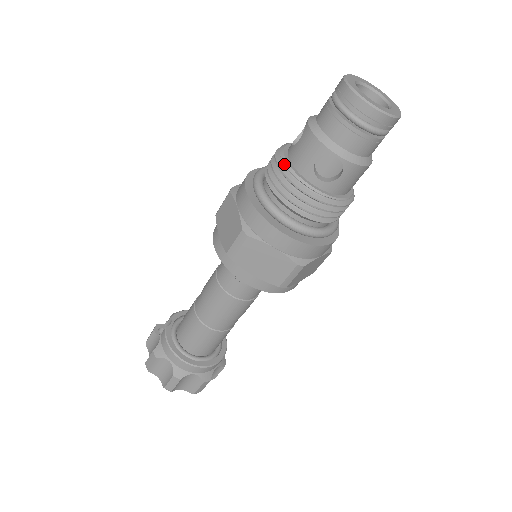
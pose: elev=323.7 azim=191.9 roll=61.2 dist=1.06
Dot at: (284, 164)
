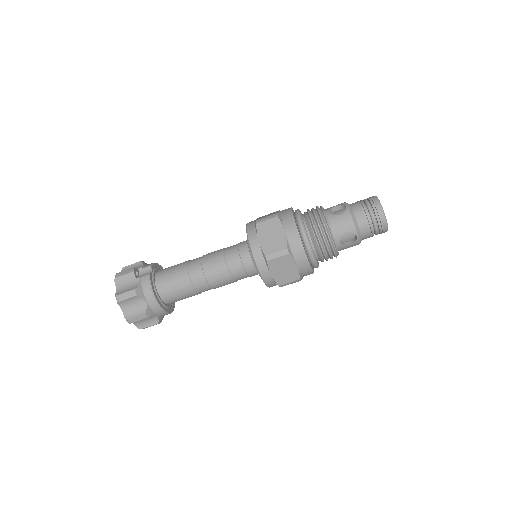
Dot at: (327, 223)
